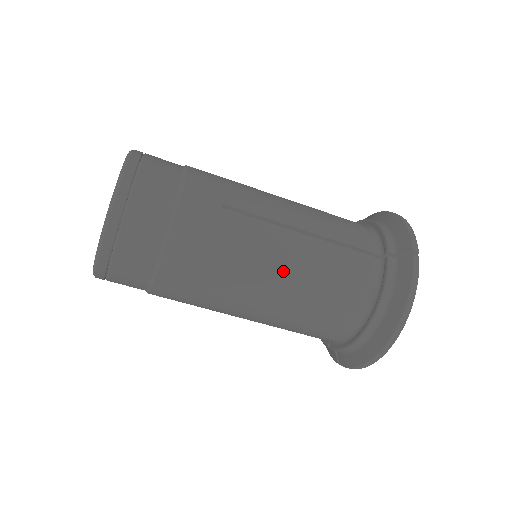
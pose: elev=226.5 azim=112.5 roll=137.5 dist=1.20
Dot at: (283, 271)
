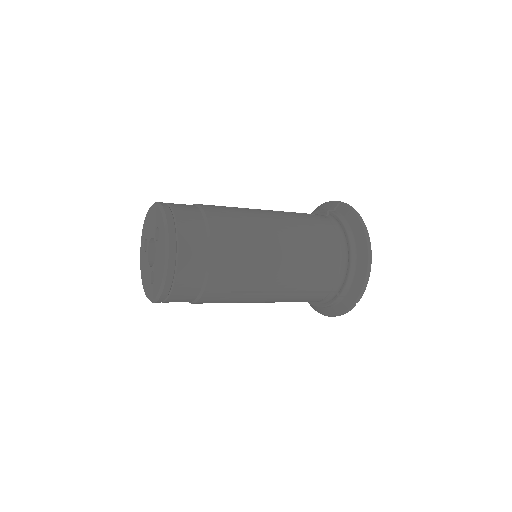
Dot at: occluded
